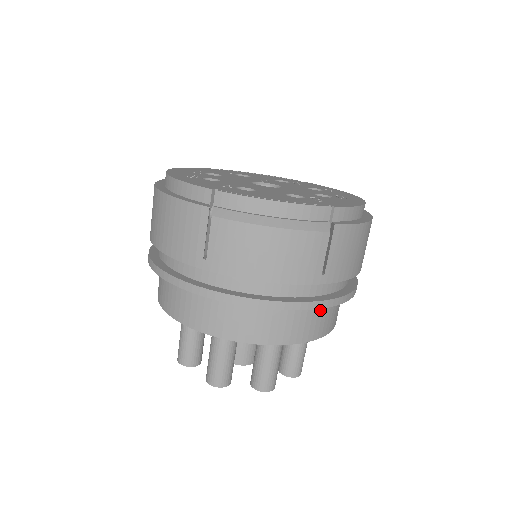
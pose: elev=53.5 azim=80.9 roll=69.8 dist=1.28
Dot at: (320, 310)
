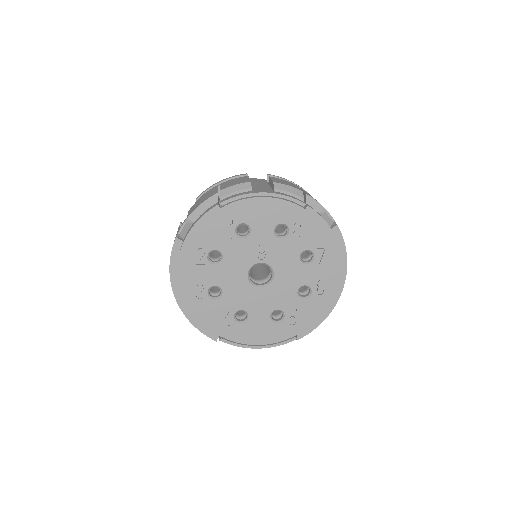
Dot at: occluded
